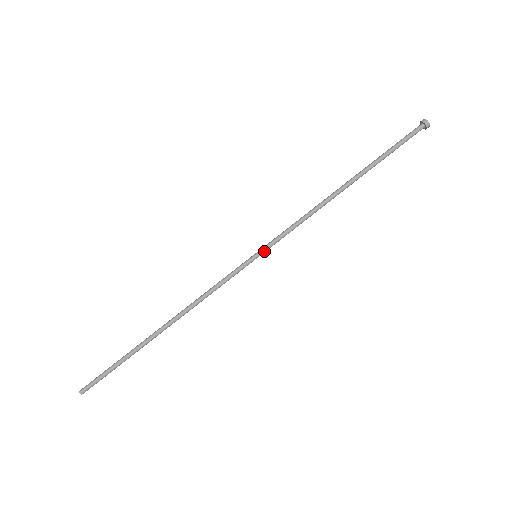
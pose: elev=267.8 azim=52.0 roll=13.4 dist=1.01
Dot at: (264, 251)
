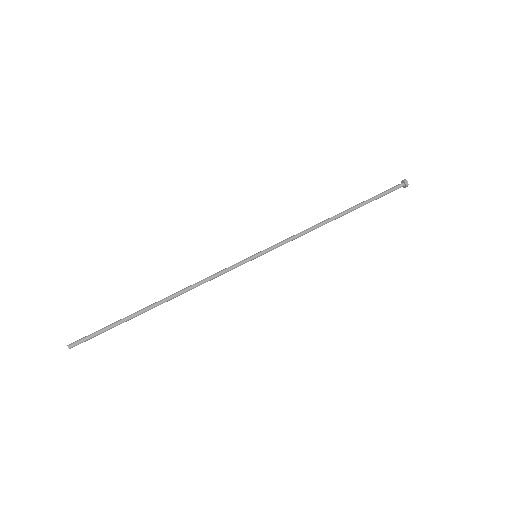
Dot at: (263, 252)
